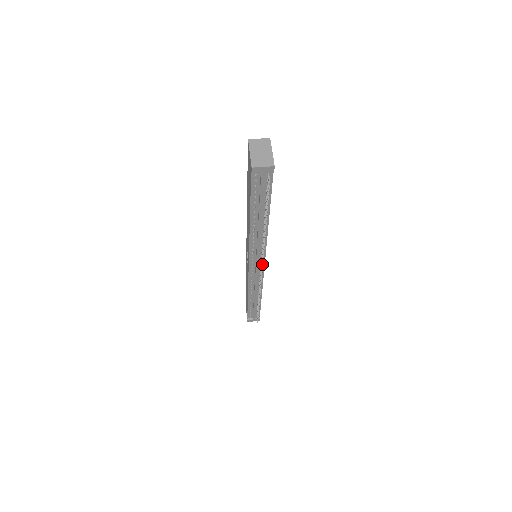
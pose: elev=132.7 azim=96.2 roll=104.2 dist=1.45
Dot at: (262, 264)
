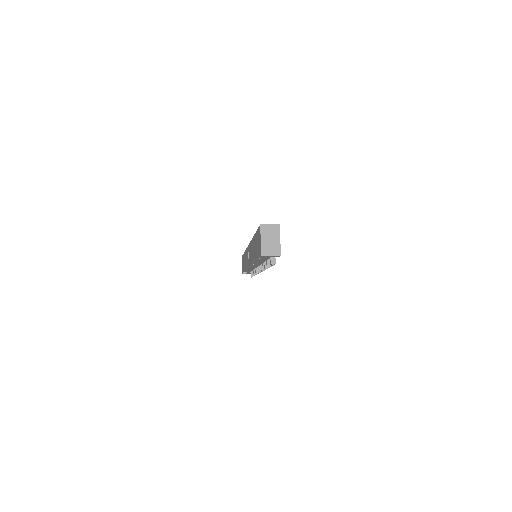
Dot at: occluded
